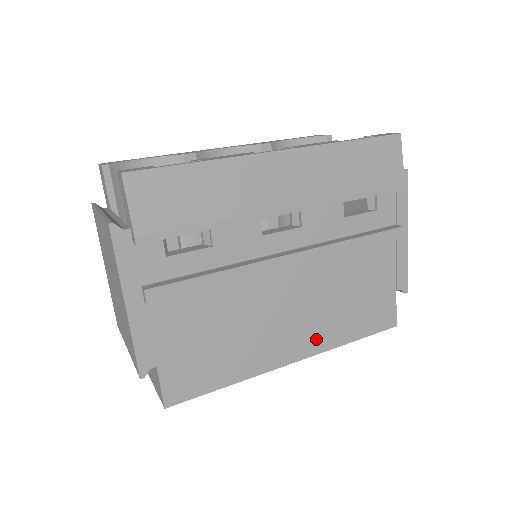
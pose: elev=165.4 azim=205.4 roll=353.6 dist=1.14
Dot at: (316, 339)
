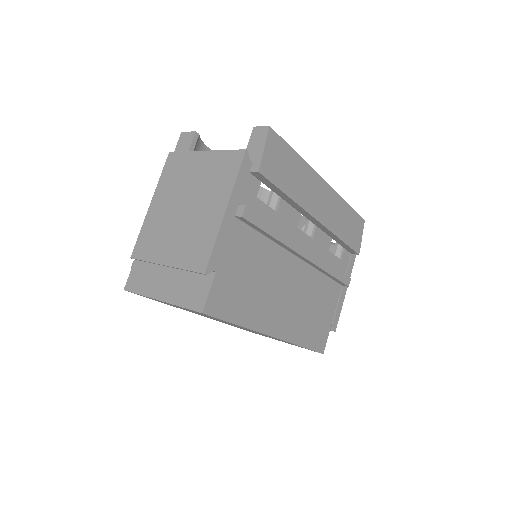
Dot at: (290, 328)
